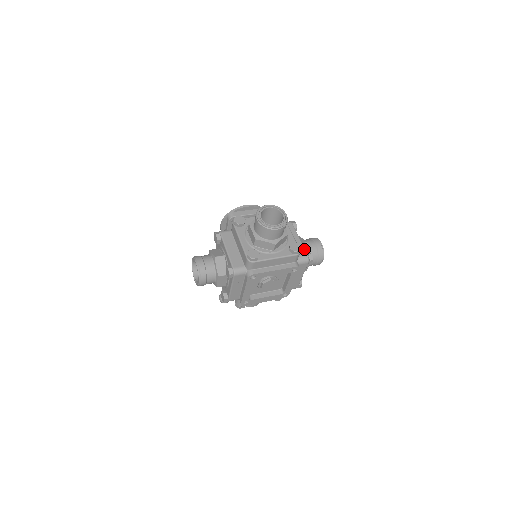
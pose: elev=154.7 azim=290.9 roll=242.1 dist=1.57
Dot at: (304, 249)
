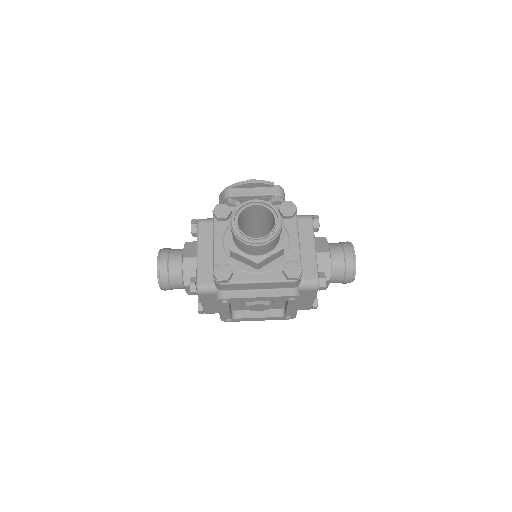
Dot at: (316, 267)
